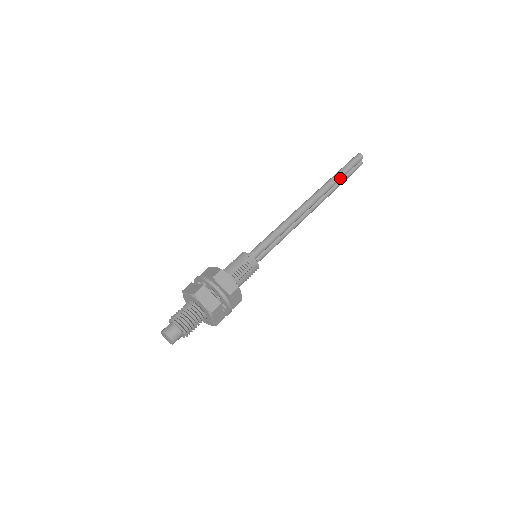
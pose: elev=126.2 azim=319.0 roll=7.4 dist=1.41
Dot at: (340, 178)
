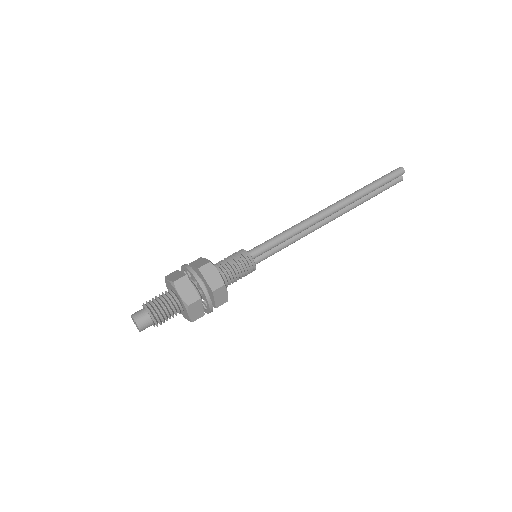
Dot at: (372, 190)
